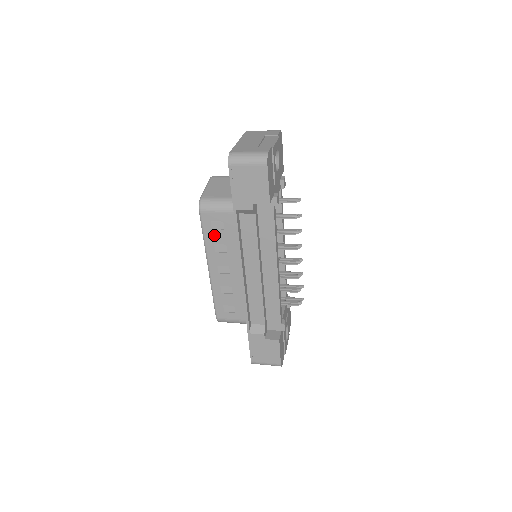
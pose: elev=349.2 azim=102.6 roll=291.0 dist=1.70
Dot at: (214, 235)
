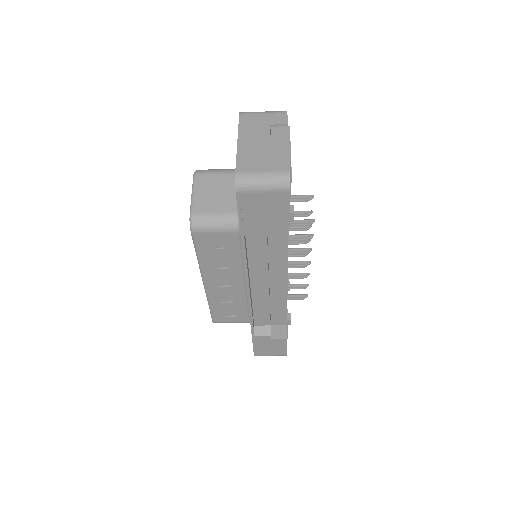
Dot at: (211, 254)
